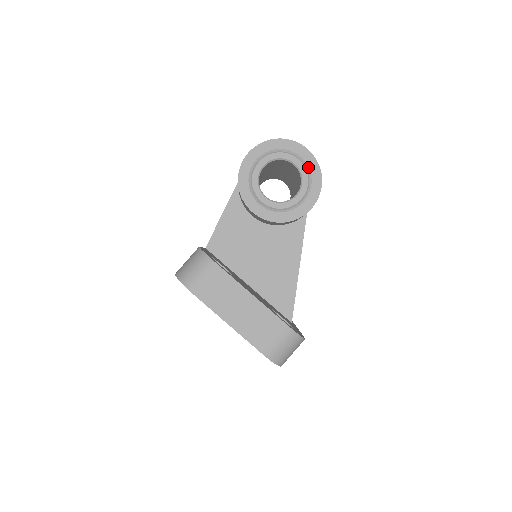
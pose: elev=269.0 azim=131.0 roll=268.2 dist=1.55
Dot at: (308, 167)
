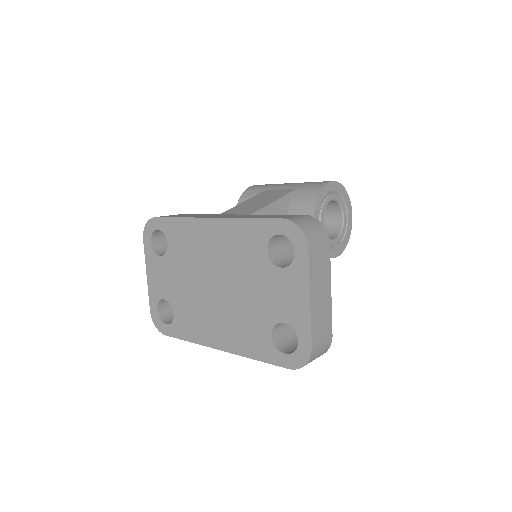
Dot at: (347, 228)
